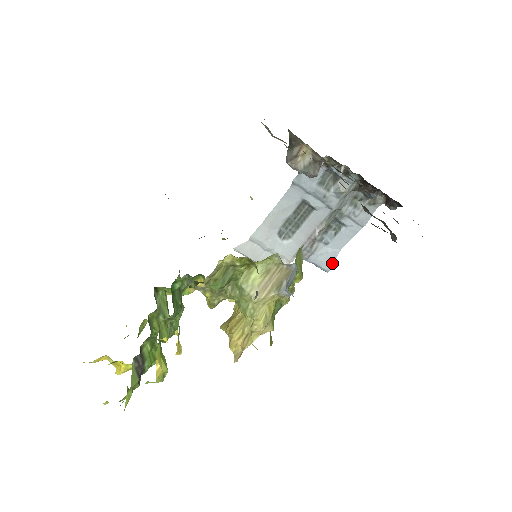
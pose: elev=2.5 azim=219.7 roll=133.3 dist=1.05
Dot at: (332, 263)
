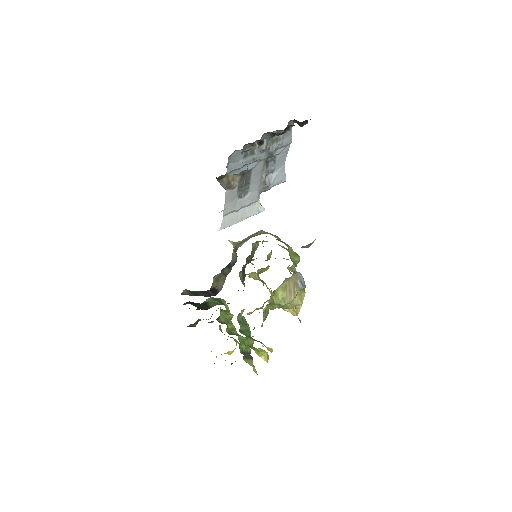
Dot at: (285, 176)
